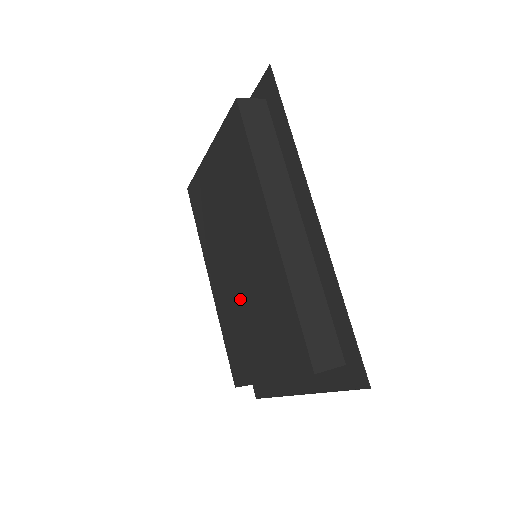
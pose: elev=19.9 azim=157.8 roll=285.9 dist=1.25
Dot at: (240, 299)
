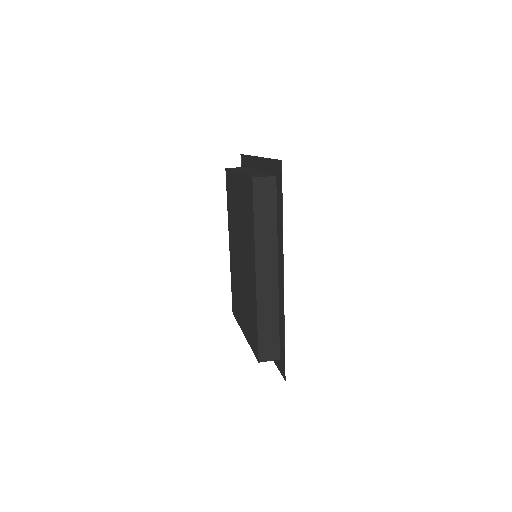
Dot at: (240, 280)
